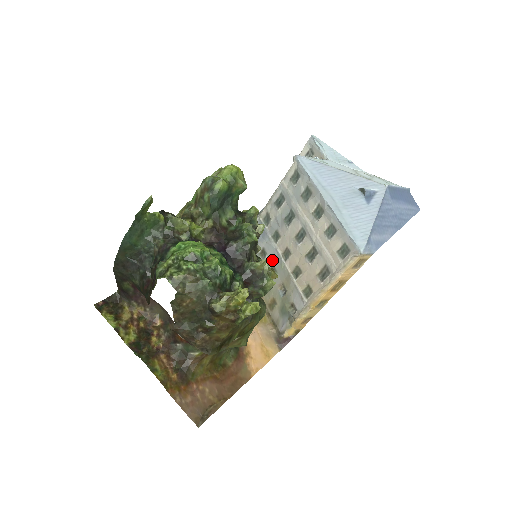
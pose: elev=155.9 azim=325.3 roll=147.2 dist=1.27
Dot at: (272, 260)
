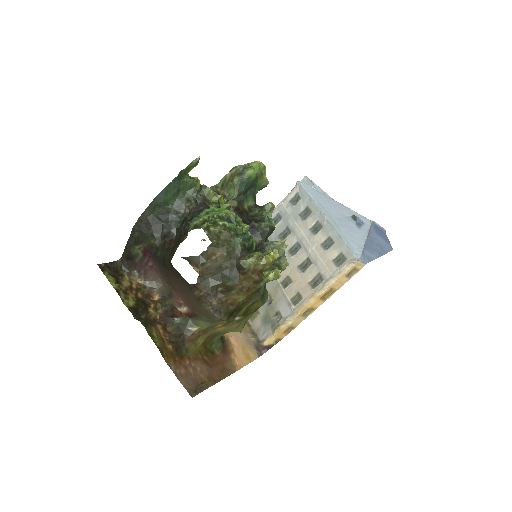
Dot at: occluded
